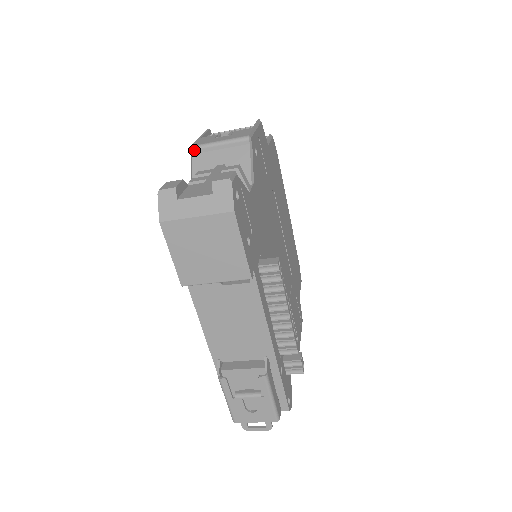
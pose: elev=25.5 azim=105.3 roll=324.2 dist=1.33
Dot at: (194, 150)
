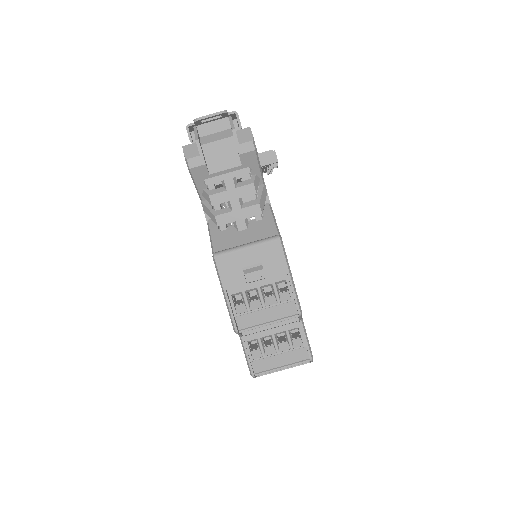
Dot at: occluded
